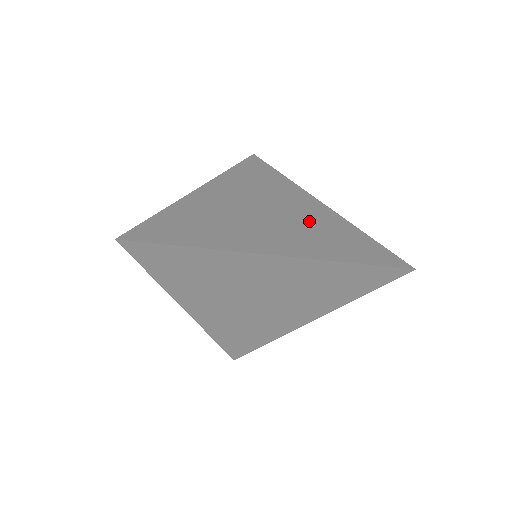
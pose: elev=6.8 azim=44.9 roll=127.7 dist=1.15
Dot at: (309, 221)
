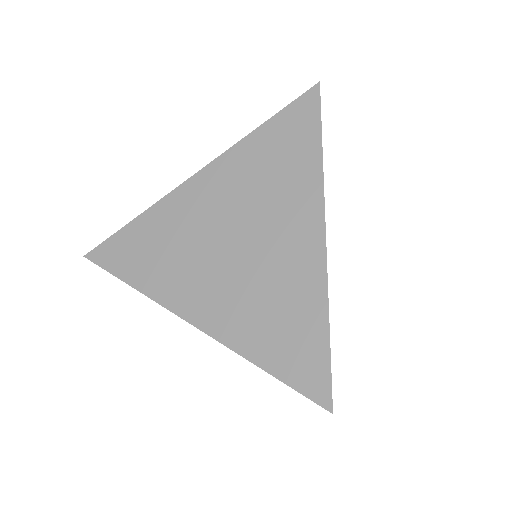
Dot at: occluded
